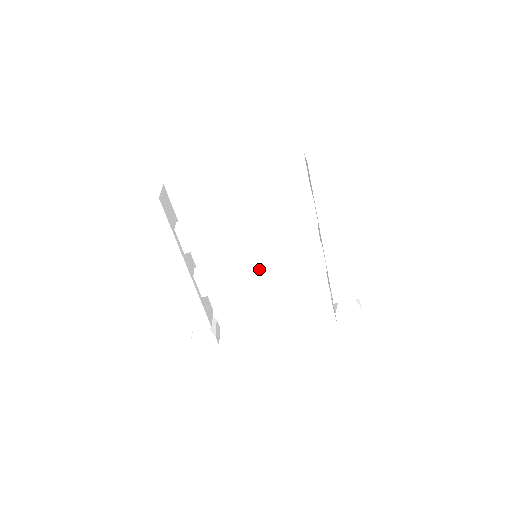
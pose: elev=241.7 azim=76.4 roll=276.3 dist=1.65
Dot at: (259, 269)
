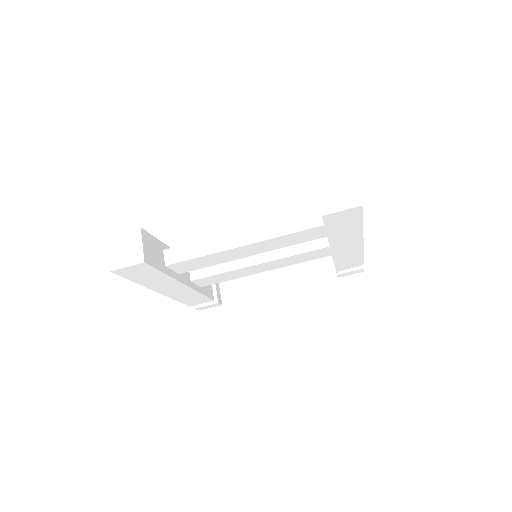
Dot at: (260, 266)
